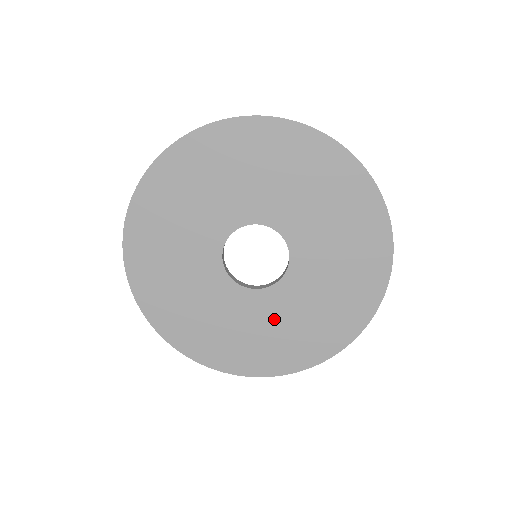
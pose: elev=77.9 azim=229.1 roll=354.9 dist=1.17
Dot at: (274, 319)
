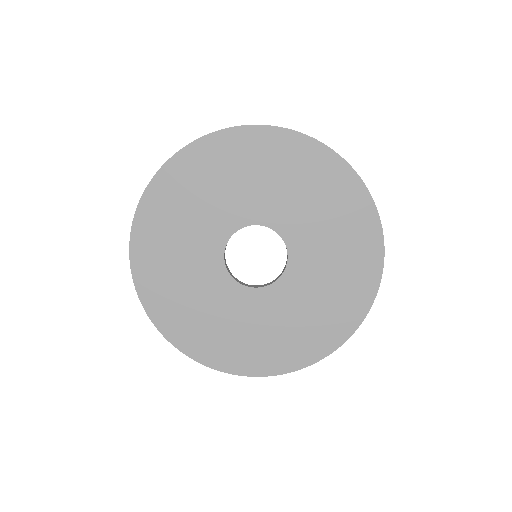
Dot at: (312, 289)
